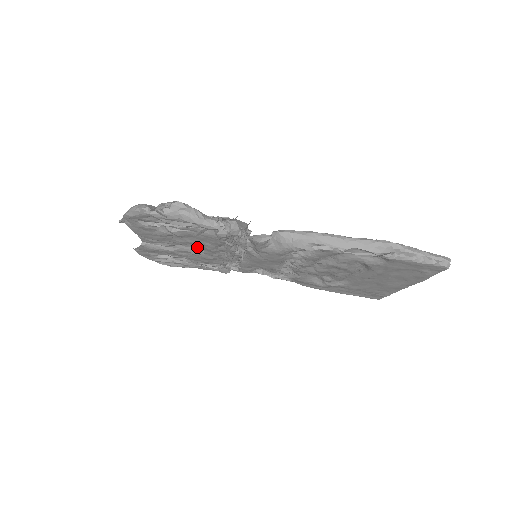
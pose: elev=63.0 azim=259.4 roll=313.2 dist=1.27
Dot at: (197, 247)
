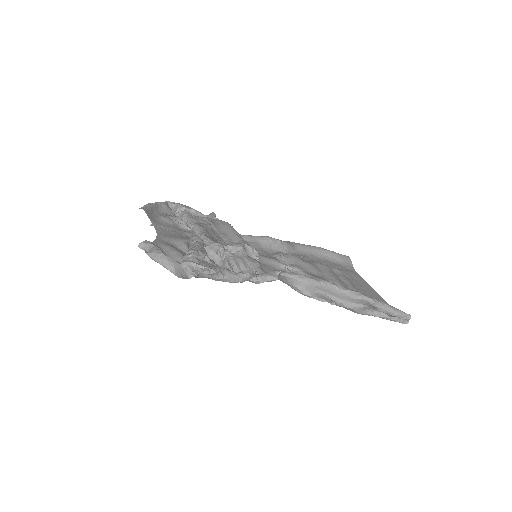
Dot at: occluded
